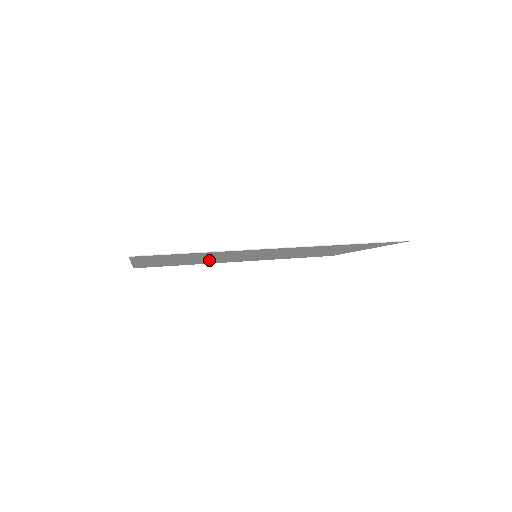
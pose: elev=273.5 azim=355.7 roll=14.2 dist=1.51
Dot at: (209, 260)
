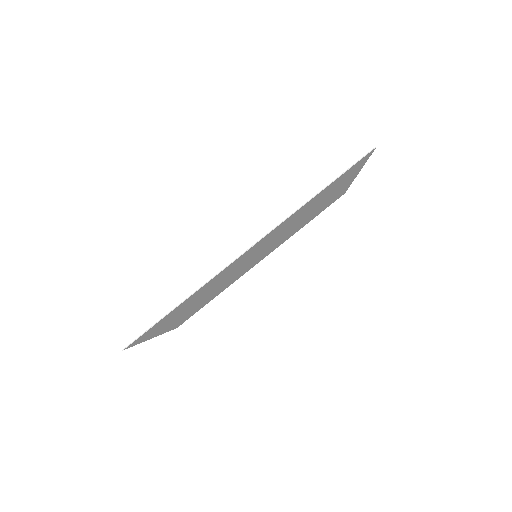
Dot at: (222, 285)
